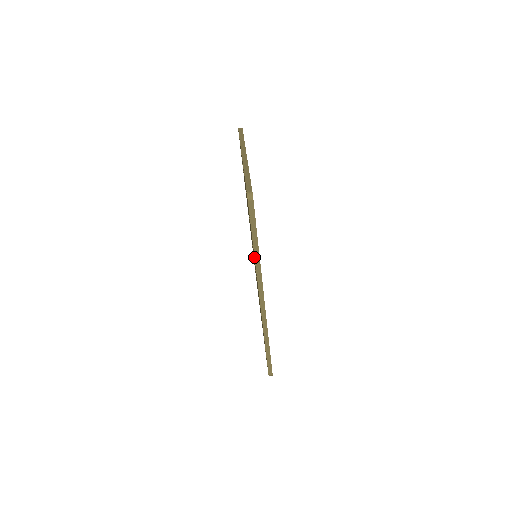
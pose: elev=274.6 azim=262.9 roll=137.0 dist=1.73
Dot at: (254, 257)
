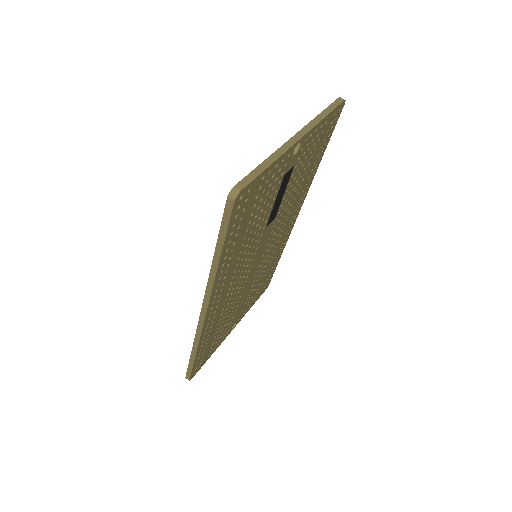
Dot at: (213, 264)
